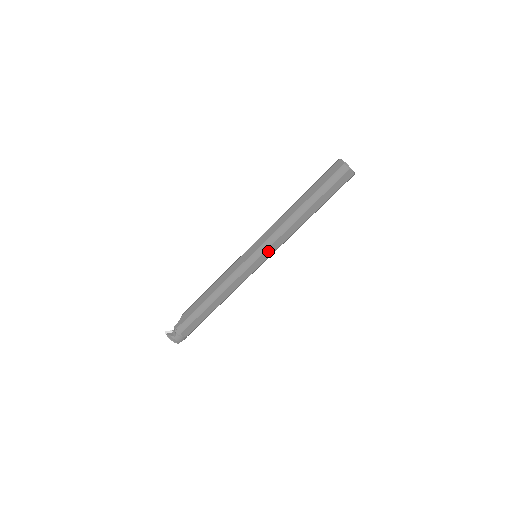
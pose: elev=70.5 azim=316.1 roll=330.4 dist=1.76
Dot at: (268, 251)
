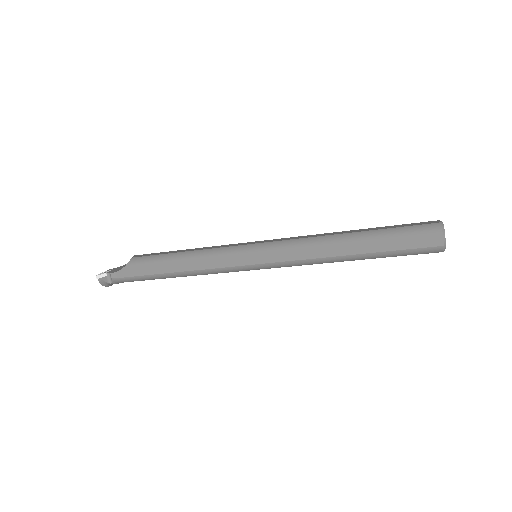
Dot at: occluded
